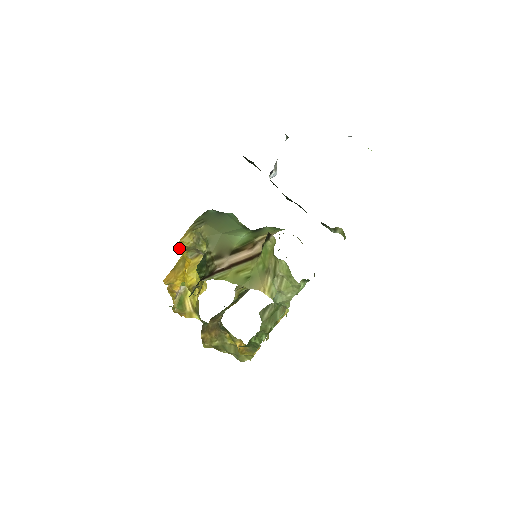
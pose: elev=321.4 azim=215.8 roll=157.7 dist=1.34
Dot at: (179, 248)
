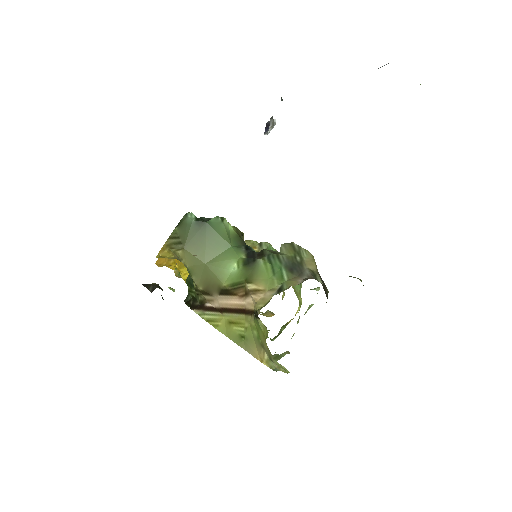
Dot at: occluded
